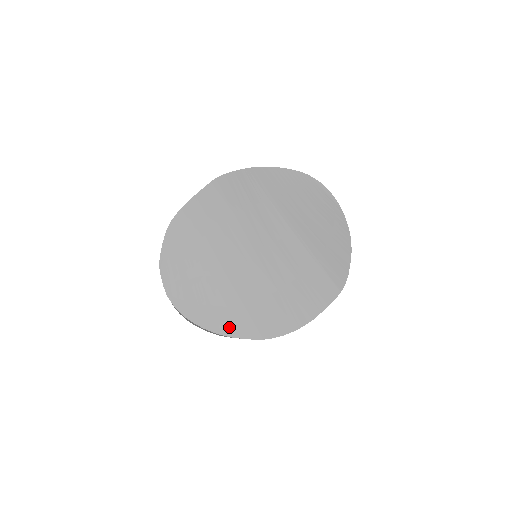
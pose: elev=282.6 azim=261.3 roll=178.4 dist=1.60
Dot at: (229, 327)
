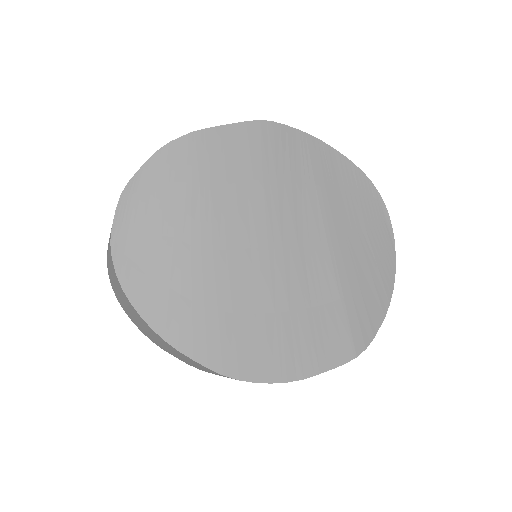
Dot at: (181, 333)
